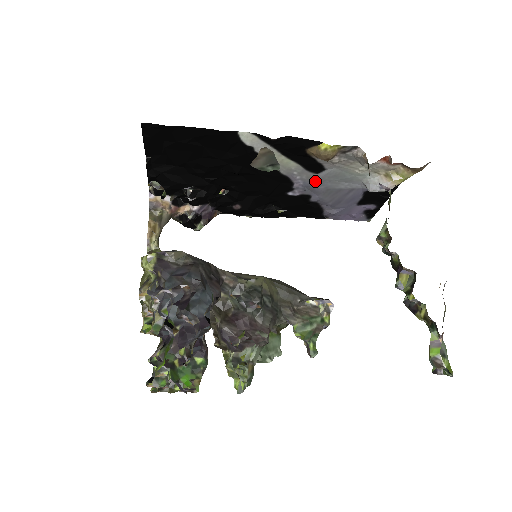
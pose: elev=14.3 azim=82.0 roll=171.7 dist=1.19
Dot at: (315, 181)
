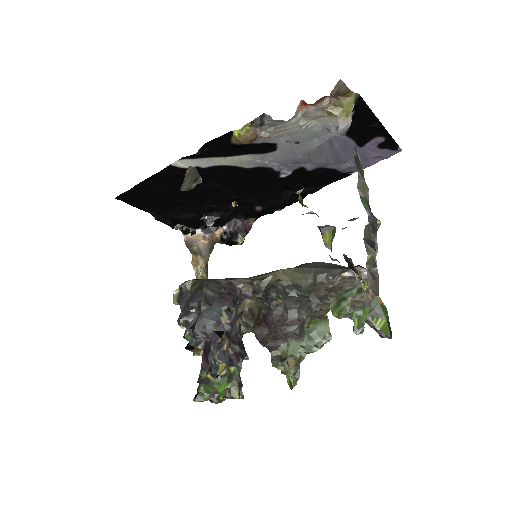
Dot at: (285, 156)
